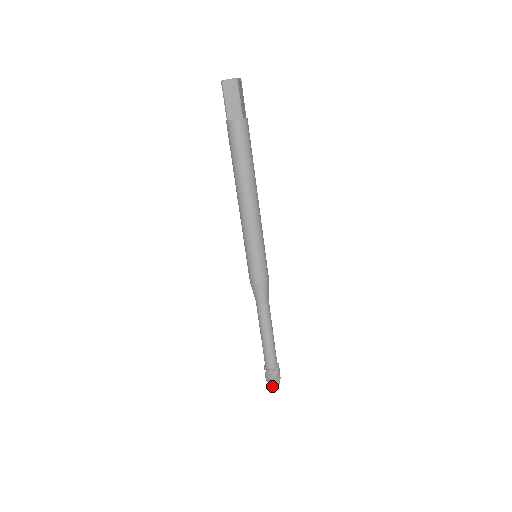
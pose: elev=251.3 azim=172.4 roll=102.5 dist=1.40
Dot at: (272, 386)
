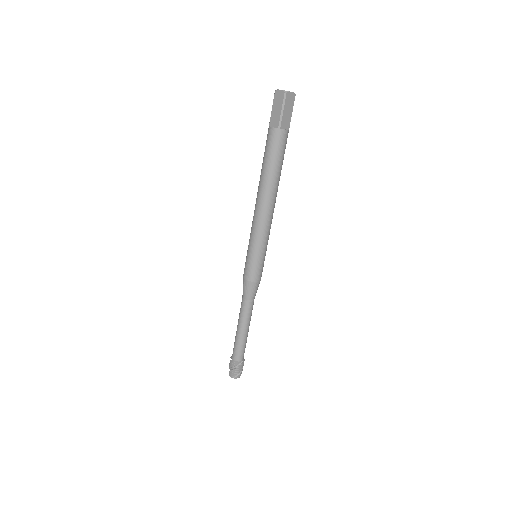
Dot at: (230, 376)
